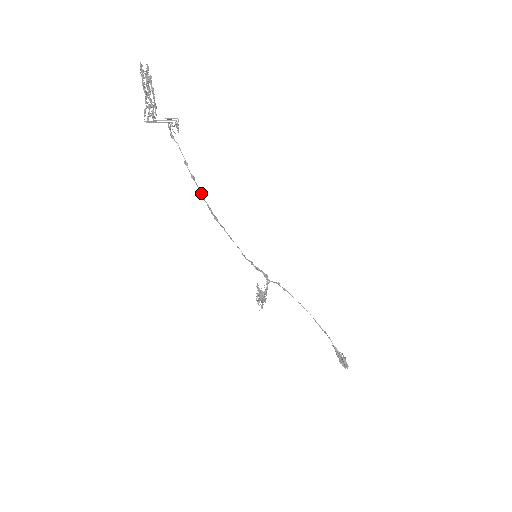
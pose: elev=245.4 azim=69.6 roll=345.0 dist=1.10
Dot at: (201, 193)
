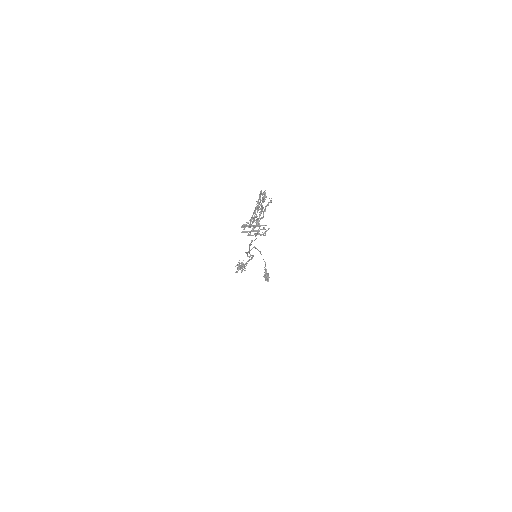
Dot at: (249, 250)
